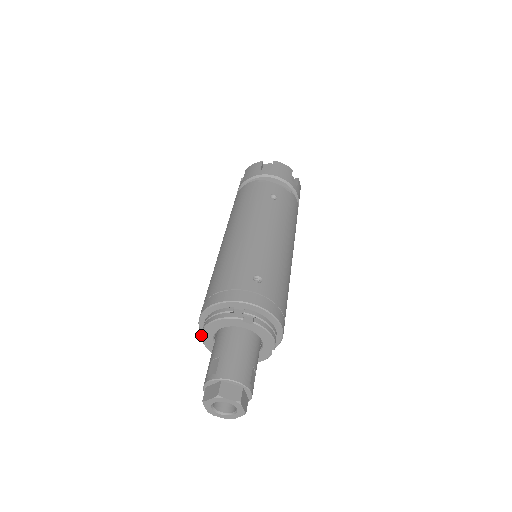
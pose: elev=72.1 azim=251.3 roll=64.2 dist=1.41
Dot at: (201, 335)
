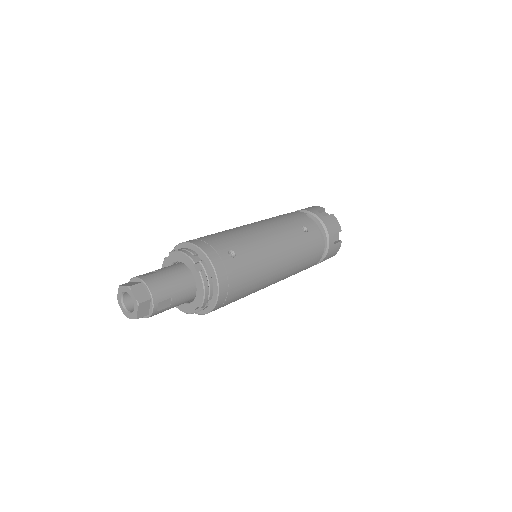
Dot at: (164, 258)
